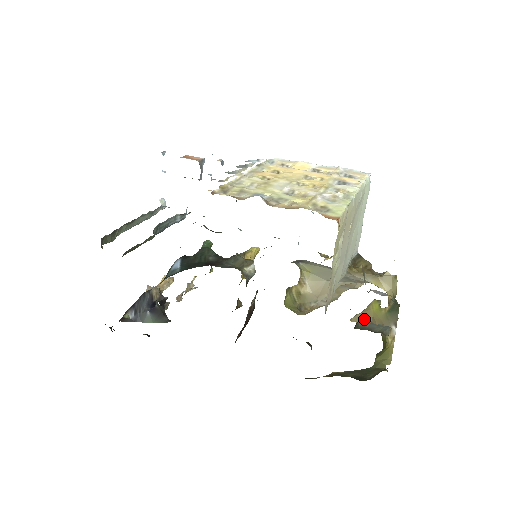
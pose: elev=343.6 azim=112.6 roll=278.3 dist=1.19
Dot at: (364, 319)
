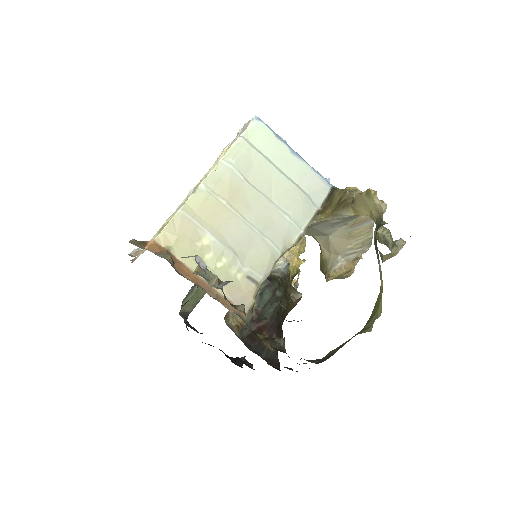
Dot at: (383, 255)
